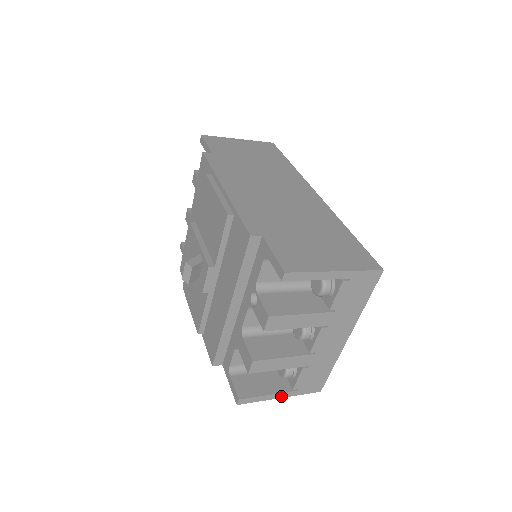
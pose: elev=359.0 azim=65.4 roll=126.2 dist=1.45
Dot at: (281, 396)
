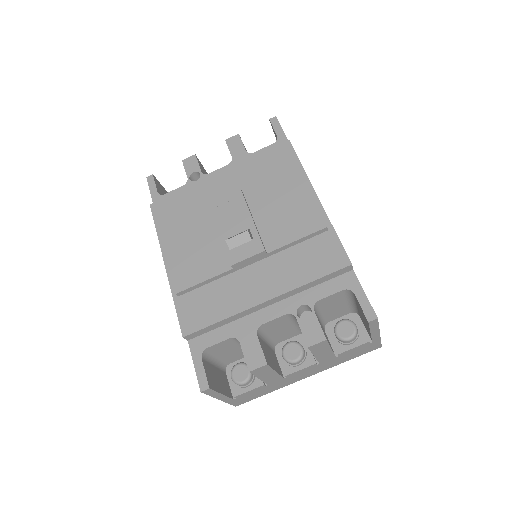
Dot at: (222, 399)
